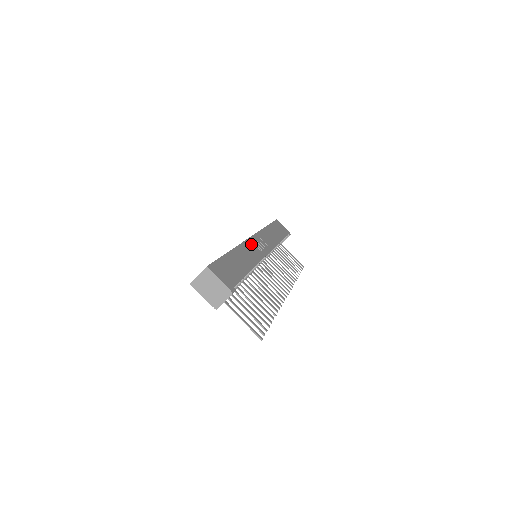
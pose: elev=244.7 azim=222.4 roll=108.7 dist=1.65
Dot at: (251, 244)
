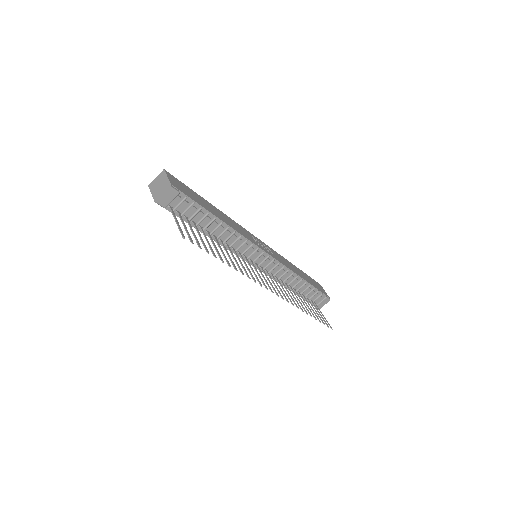
Dot at: (248, 233)
